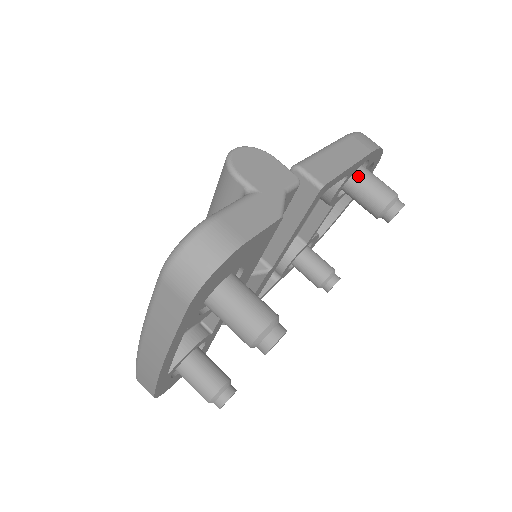
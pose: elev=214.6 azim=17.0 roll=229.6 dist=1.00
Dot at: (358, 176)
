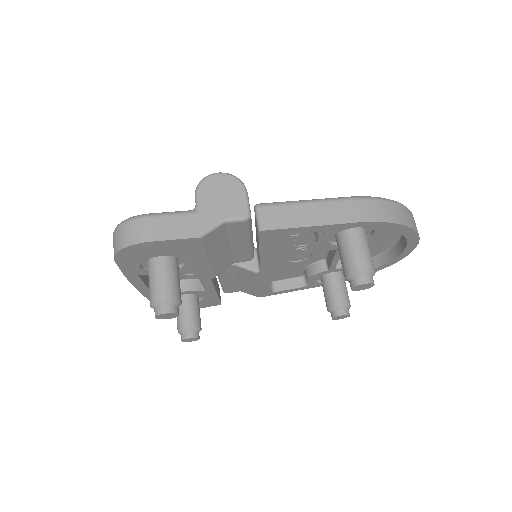
Dot at: (345, 237)
